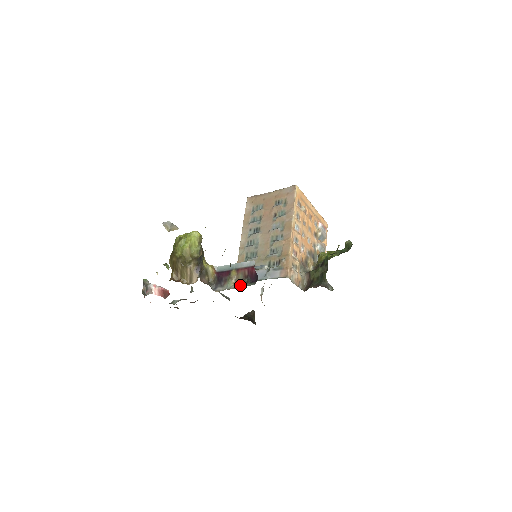
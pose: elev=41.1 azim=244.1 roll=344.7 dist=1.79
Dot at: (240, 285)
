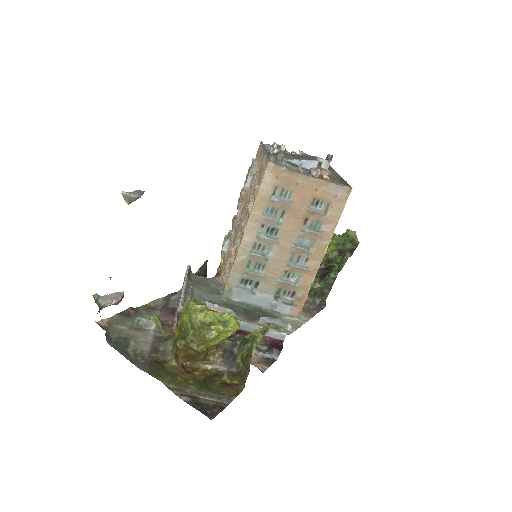
Dot at: (257, 352)
